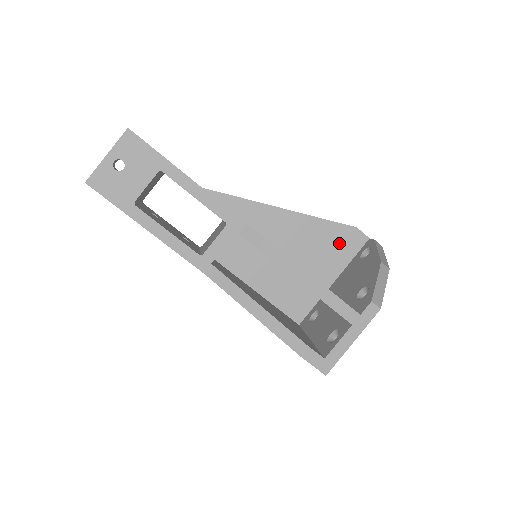
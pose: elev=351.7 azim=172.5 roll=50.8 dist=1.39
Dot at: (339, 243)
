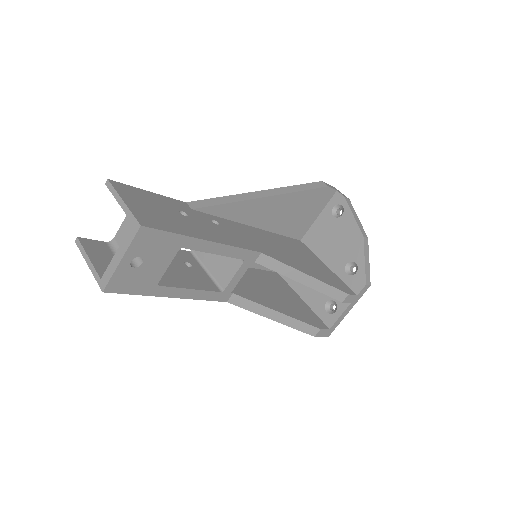
Dot at: (313, 204)
